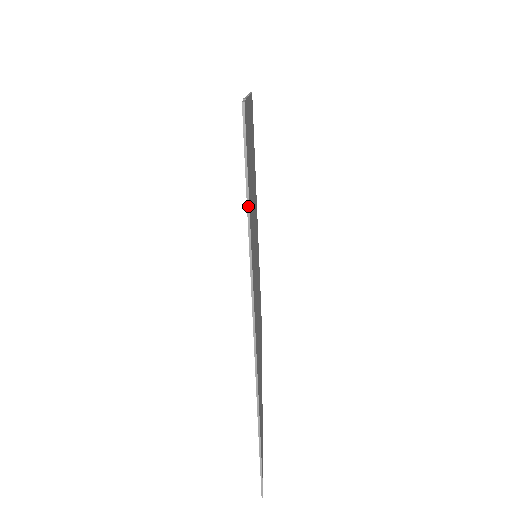
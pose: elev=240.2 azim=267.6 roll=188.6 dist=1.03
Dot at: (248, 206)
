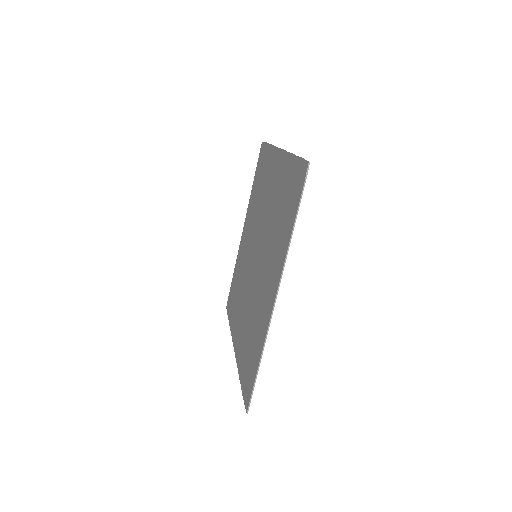
Dot at: occluded
